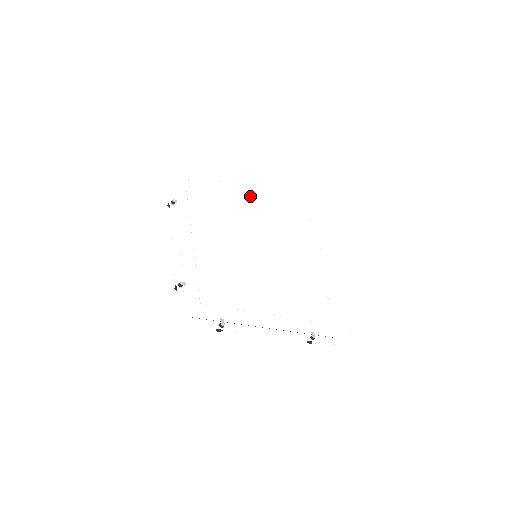
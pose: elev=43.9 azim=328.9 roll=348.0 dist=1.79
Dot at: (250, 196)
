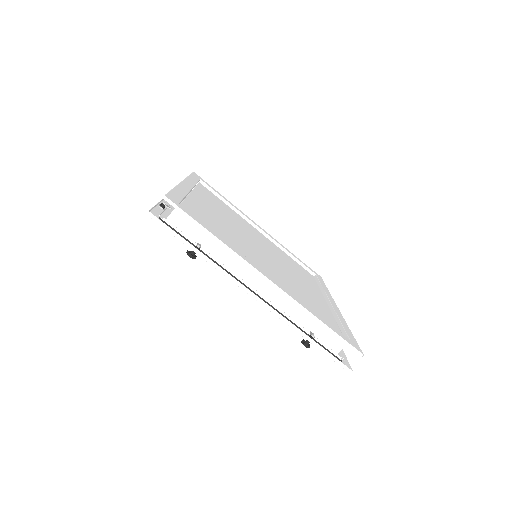
Dot at: (262, 229)
